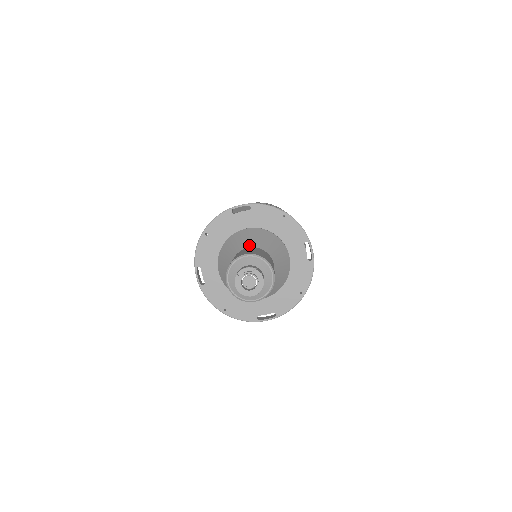
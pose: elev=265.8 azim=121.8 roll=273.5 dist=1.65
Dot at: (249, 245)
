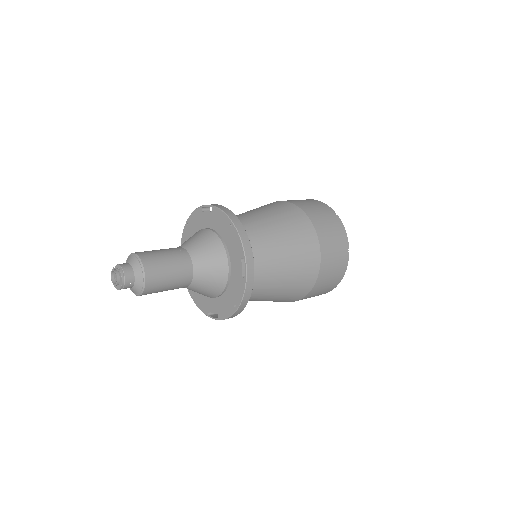
Dot at: (184, 245)
